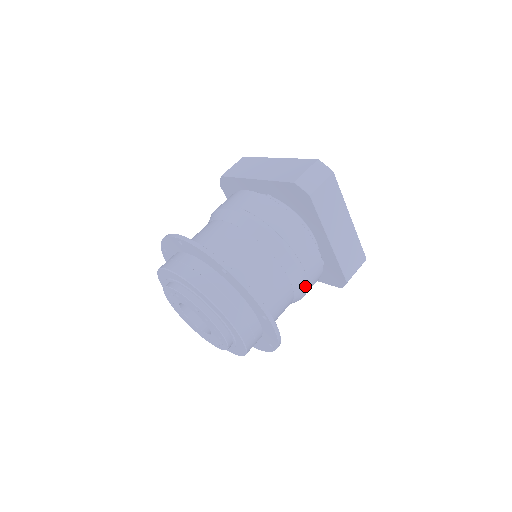
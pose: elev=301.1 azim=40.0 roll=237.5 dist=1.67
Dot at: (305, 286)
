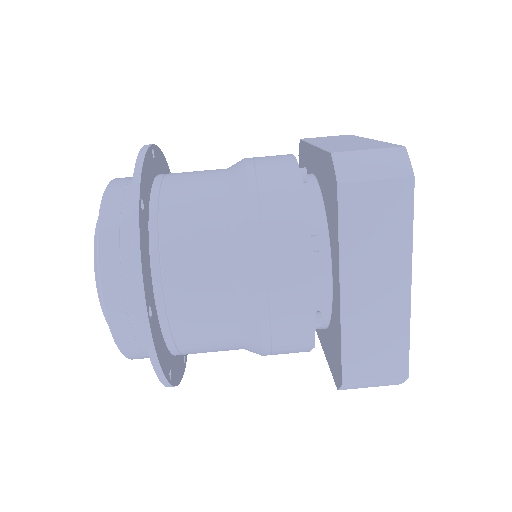
Dot at: (262, 331)
